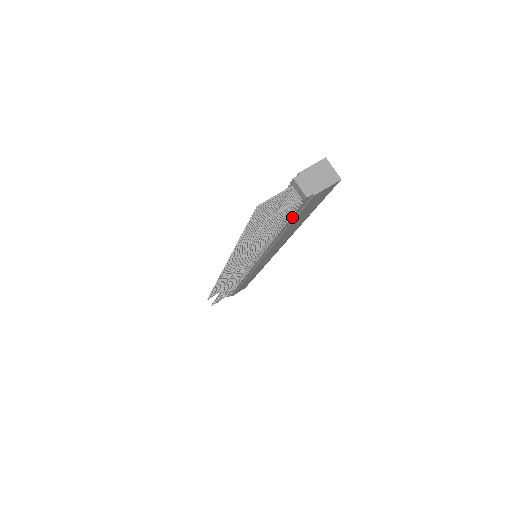
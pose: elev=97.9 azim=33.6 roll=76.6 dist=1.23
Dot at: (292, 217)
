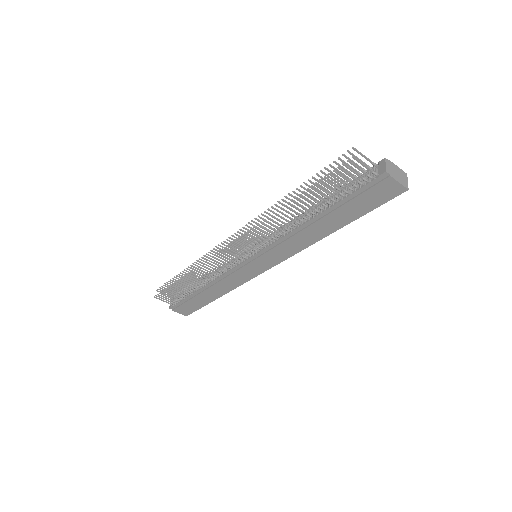
Dot at: (350, 196)
